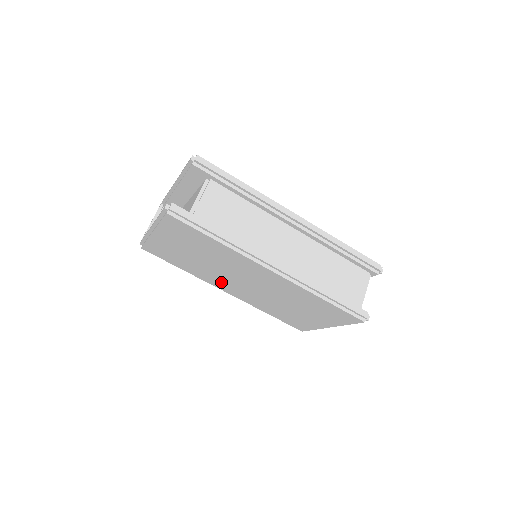
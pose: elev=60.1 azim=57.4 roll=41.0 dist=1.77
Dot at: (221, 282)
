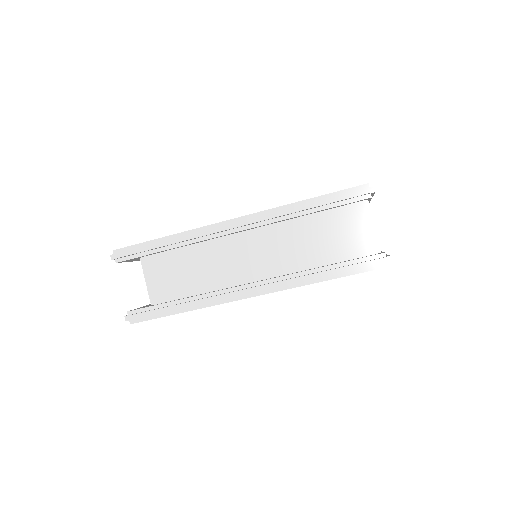
Dot at: occluded
